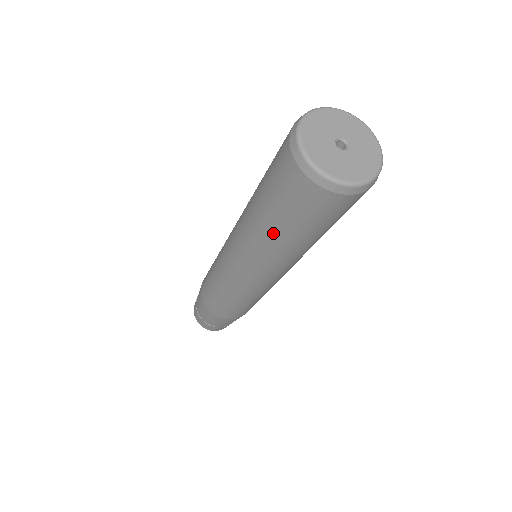
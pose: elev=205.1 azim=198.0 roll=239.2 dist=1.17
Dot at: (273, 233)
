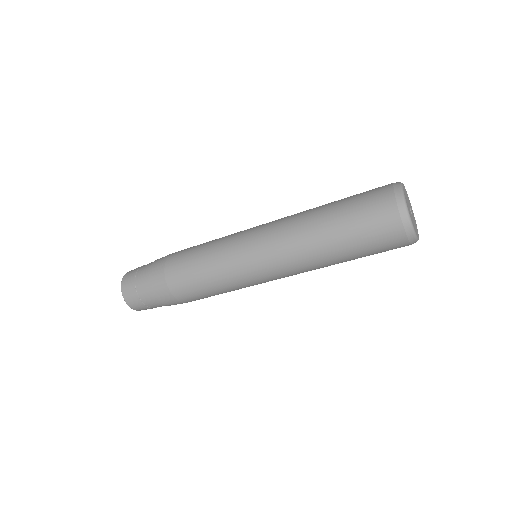
Dot at: (326, 225)
